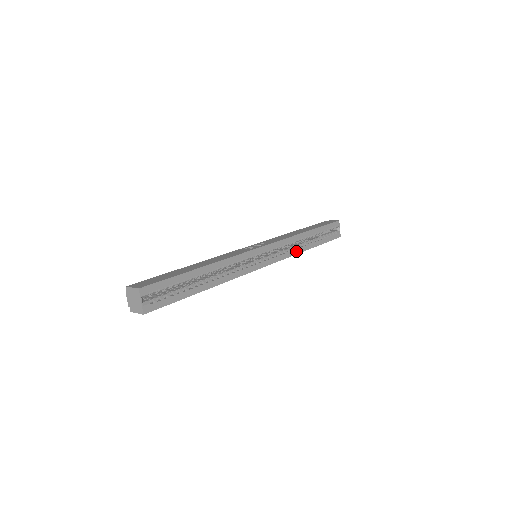
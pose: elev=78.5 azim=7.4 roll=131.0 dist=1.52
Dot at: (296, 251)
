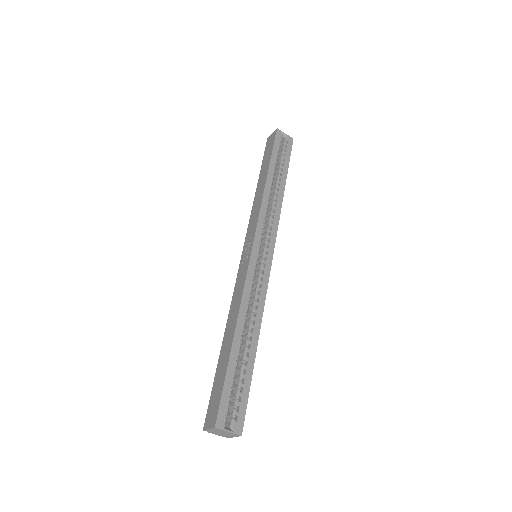
Dot at: (278, 206)
